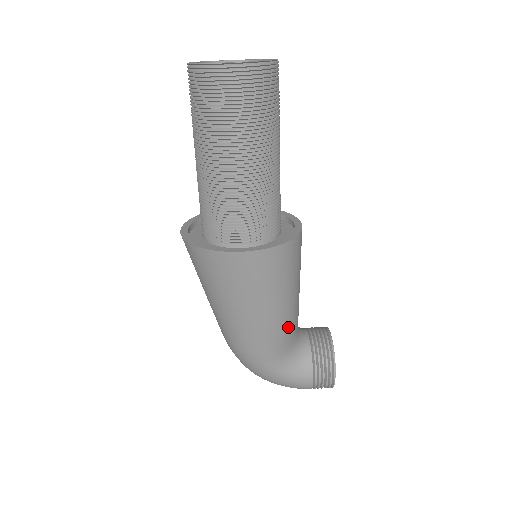
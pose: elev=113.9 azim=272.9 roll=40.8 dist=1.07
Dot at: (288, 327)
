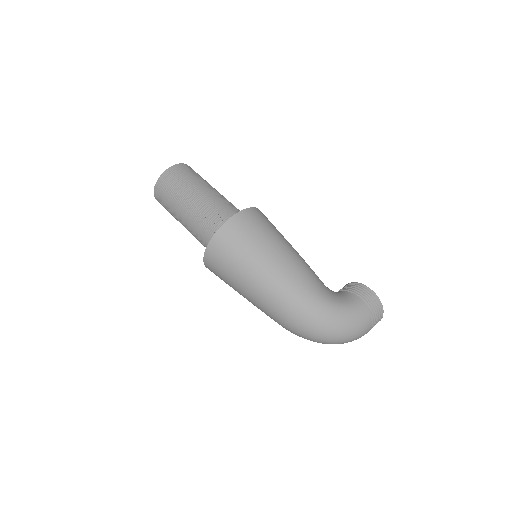
Dot at: (308, 266)
